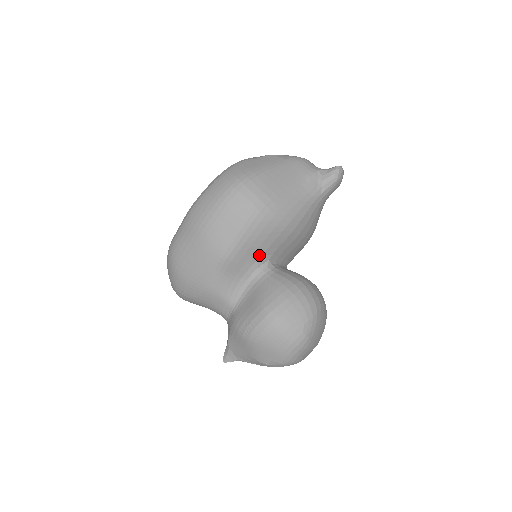
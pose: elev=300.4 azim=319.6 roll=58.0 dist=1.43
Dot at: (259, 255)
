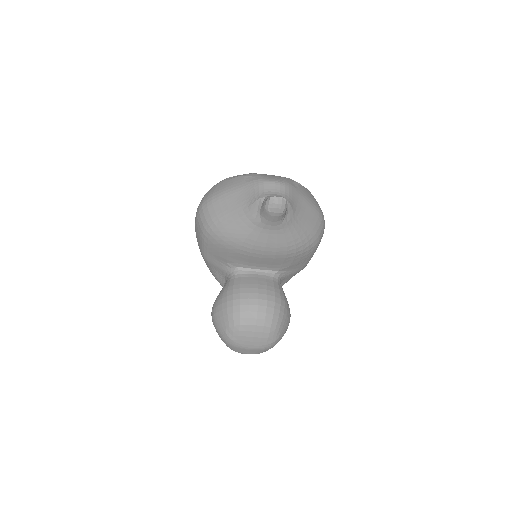
Dot at: (224, 261)
